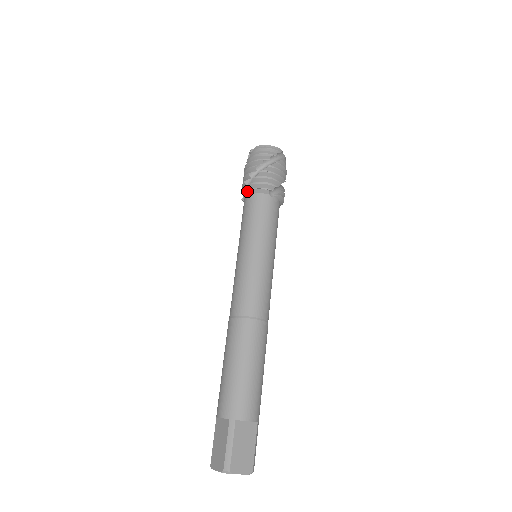
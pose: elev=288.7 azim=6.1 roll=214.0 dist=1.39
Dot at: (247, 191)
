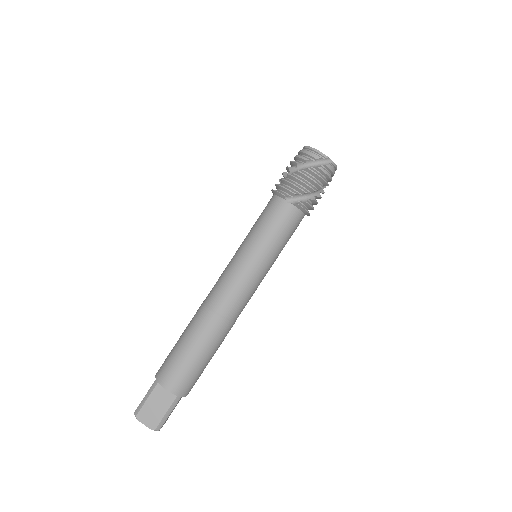
Dot at: (272, 190)
